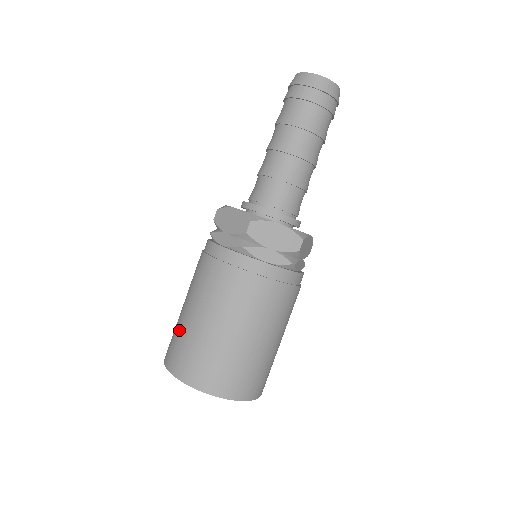
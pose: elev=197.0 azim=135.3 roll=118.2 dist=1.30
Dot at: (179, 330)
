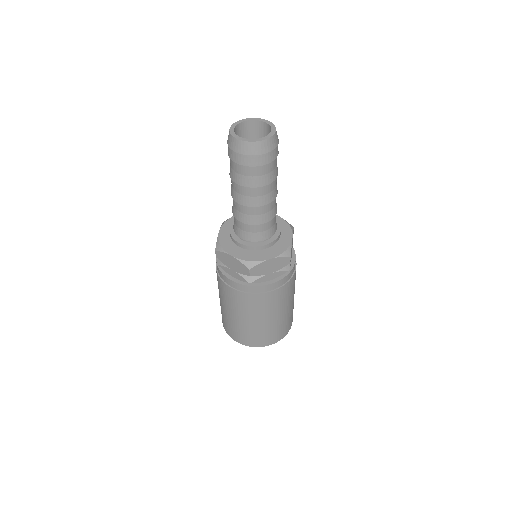
Dot at: occluded
